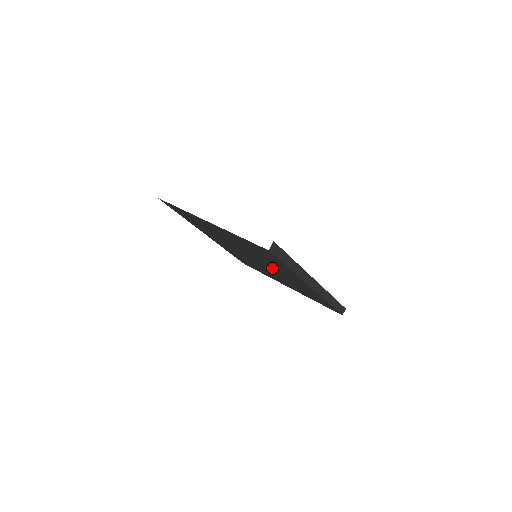
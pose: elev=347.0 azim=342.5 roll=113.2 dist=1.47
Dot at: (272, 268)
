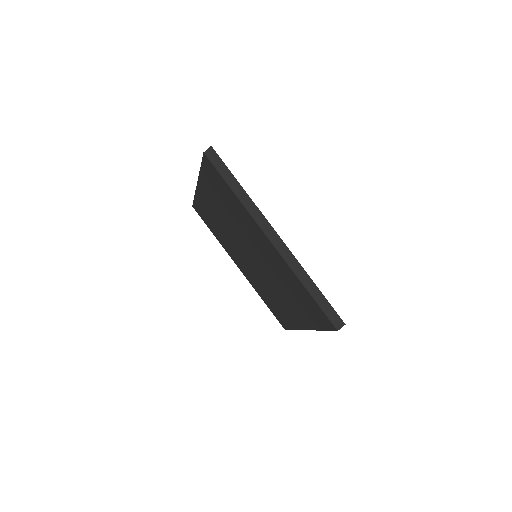
Dot at: (257, 252)
